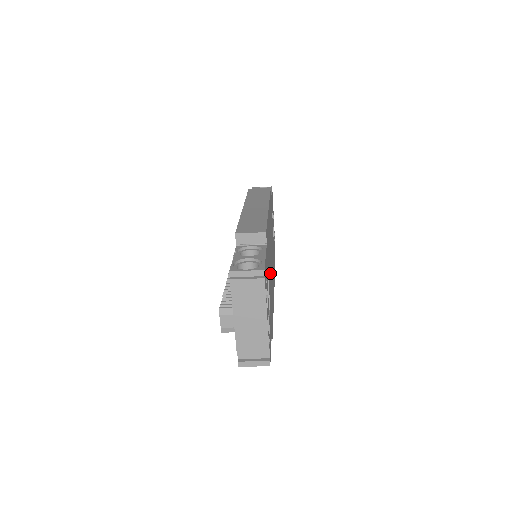
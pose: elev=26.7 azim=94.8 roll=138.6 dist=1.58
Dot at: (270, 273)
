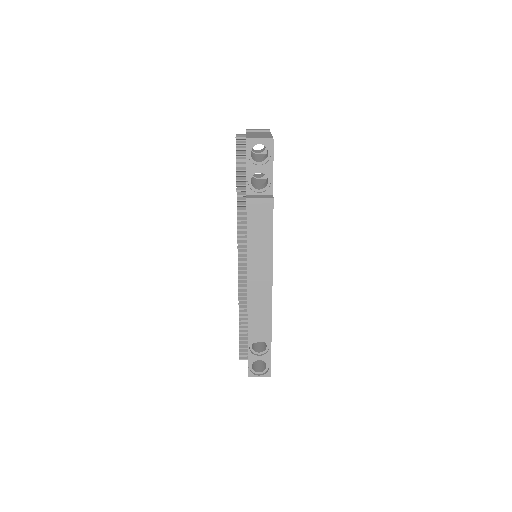
Dot at: occluded
